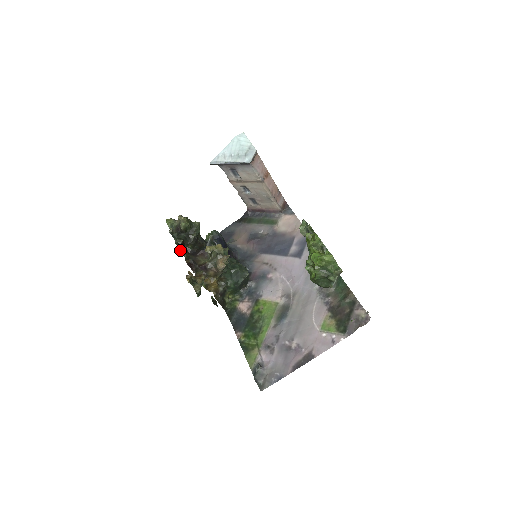
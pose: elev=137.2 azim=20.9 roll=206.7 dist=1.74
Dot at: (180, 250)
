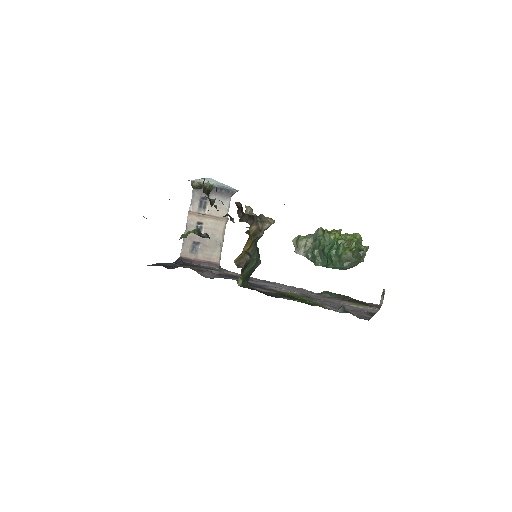
Dot at: occluded
